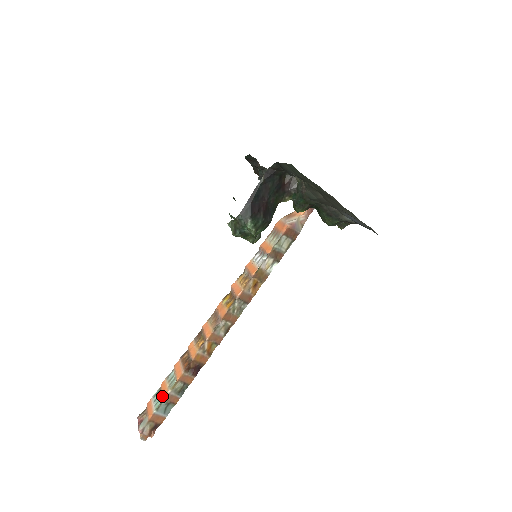
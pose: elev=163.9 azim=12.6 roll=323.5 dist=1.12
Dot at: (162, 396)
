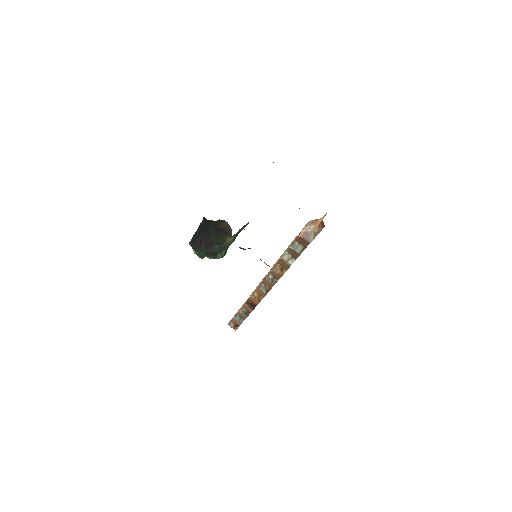
Dot at: occluded
